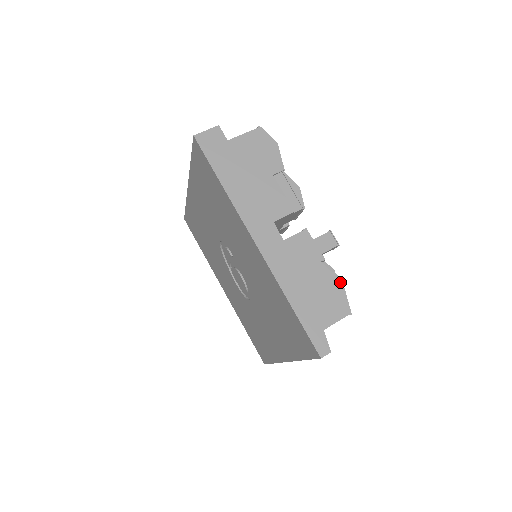
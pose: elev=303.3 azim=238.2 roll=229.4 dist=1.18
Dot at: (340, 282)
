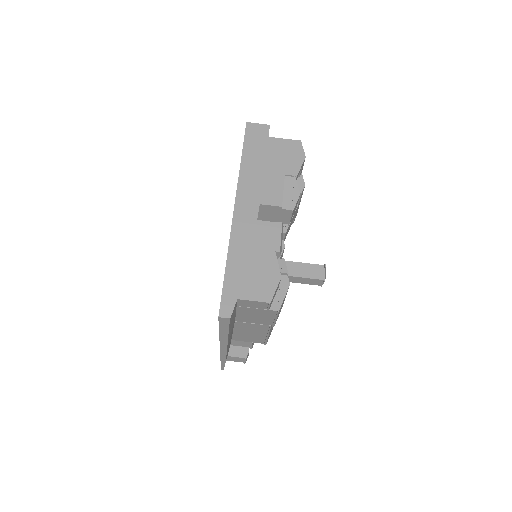
Dot at: (279, 275)
